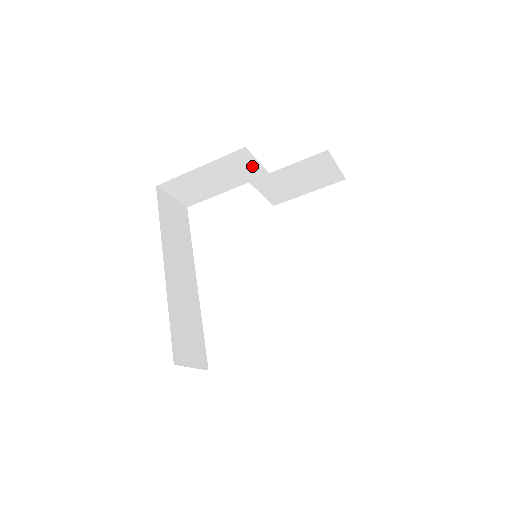
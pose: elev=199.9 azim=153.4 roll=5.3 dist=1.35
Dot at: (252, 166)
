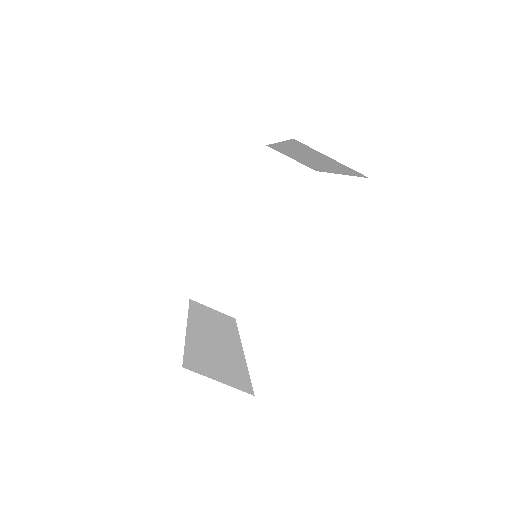
Dot at: (254, 232)
